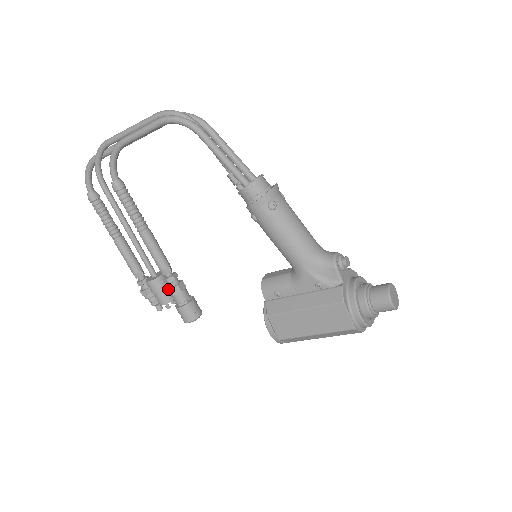
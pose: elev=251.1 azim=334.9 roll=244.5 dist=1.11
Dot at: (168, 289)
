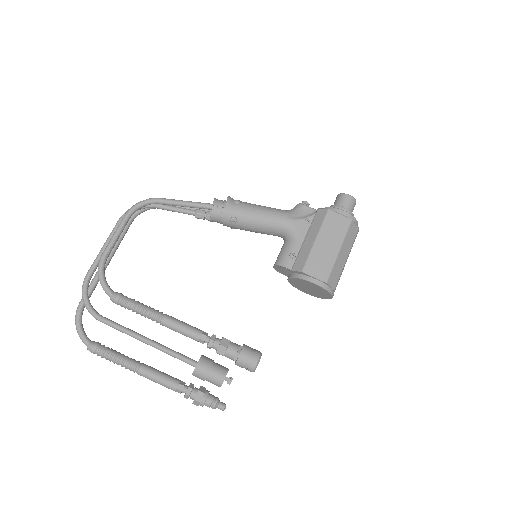
Dot at: (218, 349)
